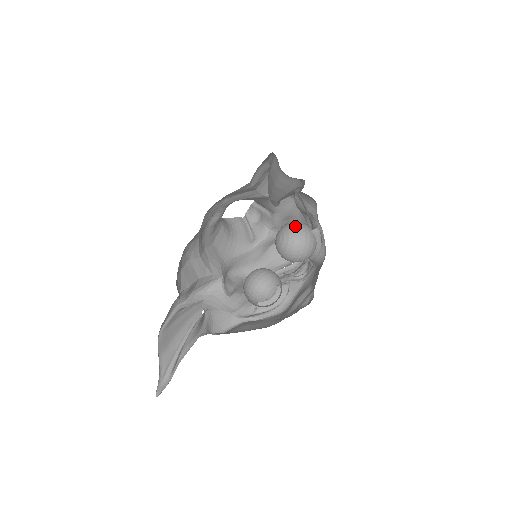
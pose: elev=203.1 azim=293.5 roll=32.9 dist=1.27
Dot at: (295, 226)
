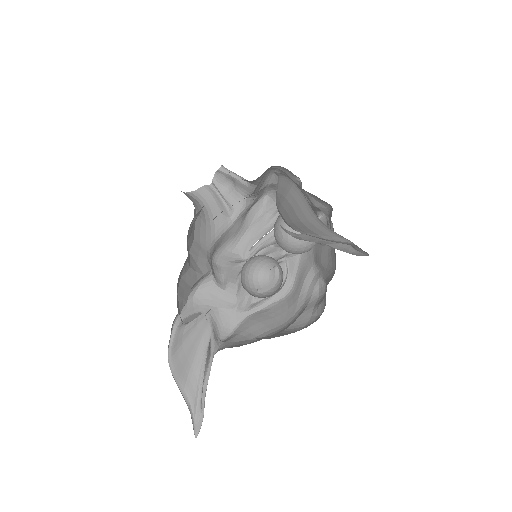
Dot at: occluded
